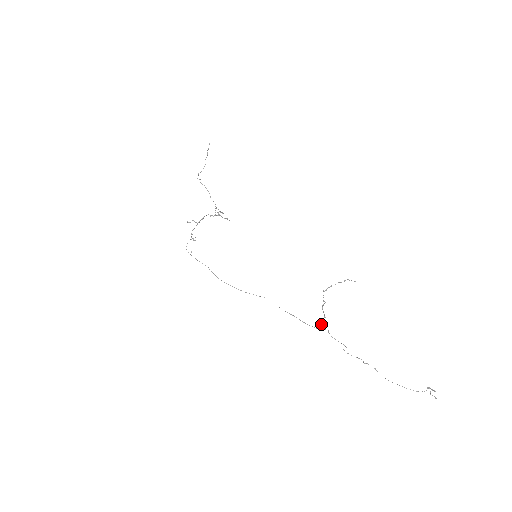
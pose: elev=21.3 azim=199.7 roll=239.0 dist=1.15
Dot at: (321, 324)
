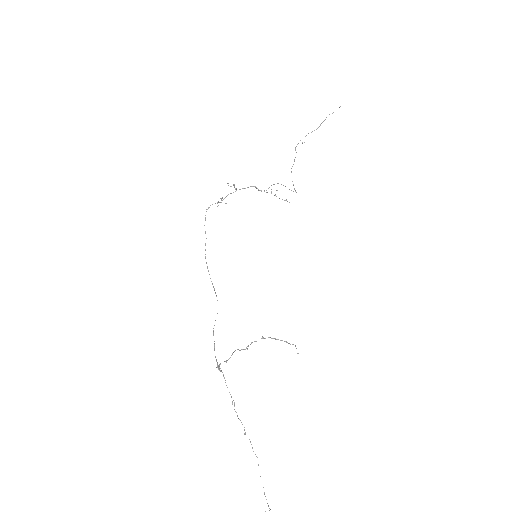
Dot at: (219, 364)
